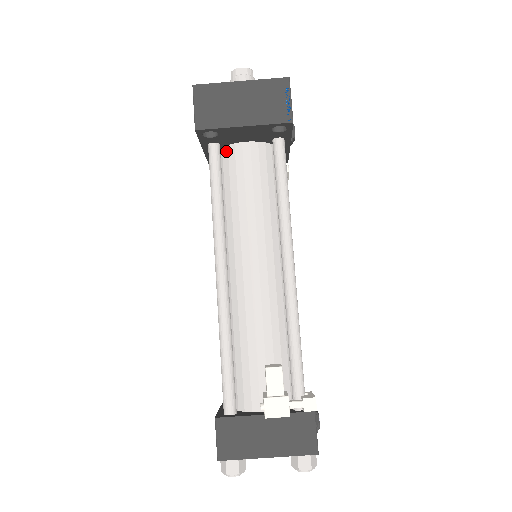
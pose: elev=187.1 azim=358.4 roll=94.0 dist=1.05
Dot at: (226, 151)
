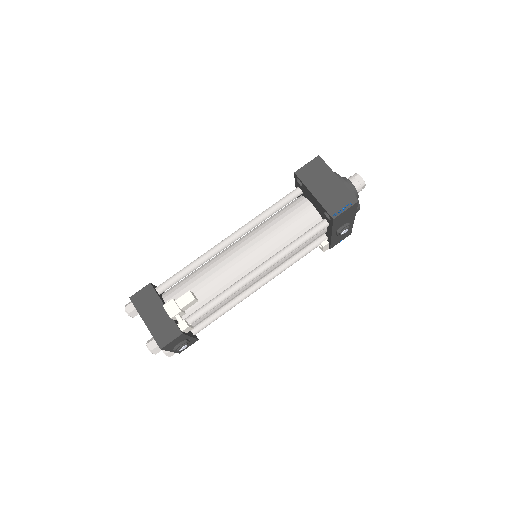
Dot at: (302, 199)
